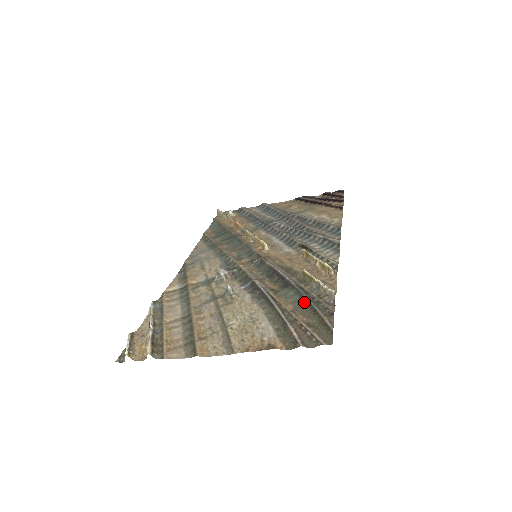
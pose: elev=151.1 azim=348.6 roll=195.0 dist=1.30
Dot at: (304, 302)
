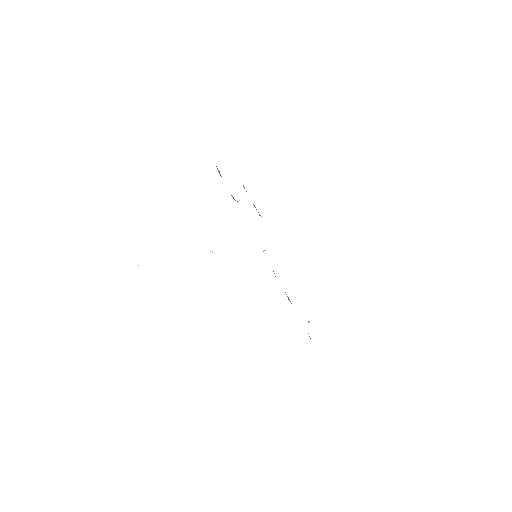
Dot at: occluded
